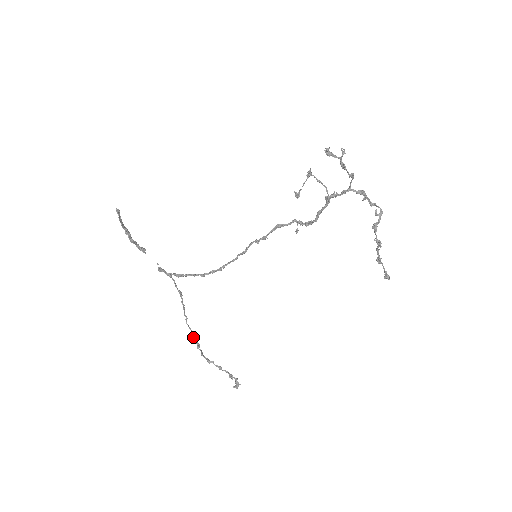
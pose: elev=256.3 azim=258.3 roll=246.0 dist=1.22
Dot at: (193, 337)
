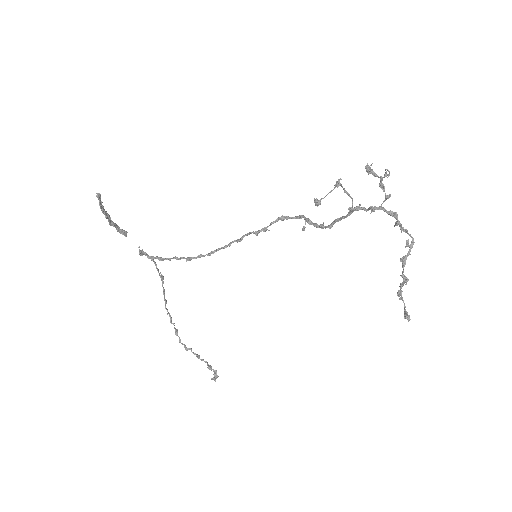
Dot at: (171, 322)
